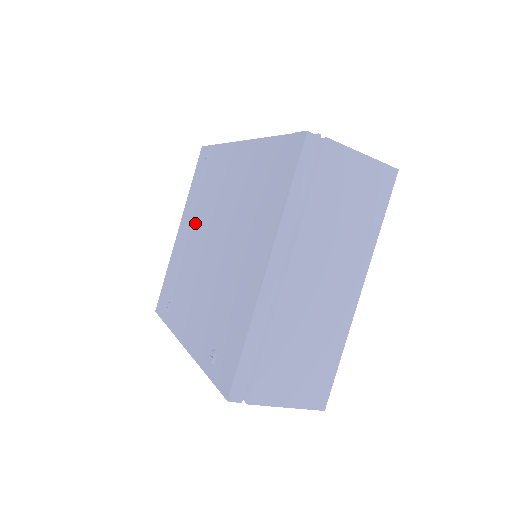
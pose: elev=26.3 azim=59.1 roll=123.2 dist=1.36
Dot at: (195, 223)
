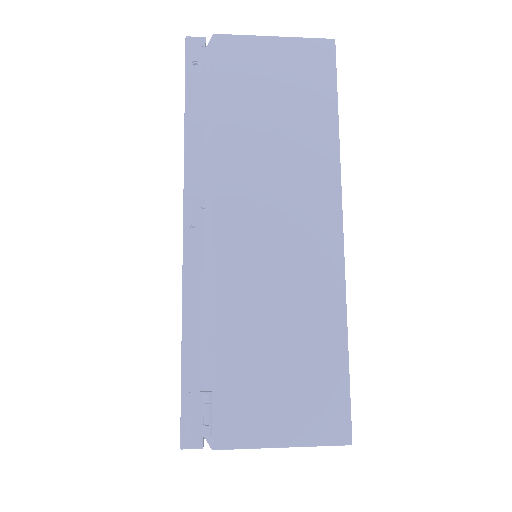
Dot at: occluded
